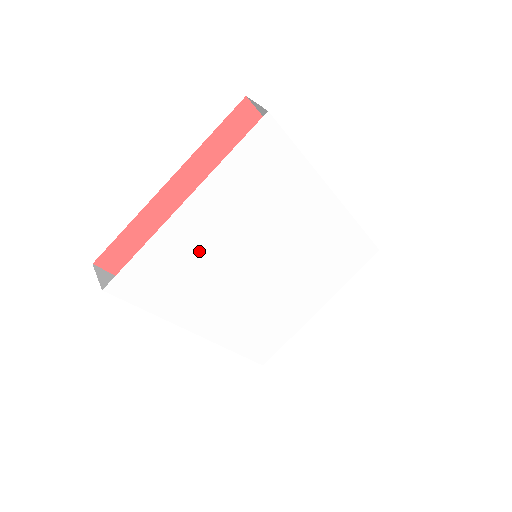
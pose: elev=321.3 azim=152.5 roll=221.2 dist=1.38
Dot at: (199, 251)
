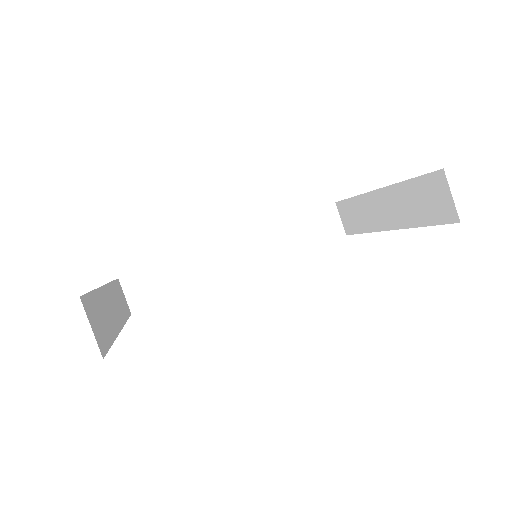
Dot at: occluded
